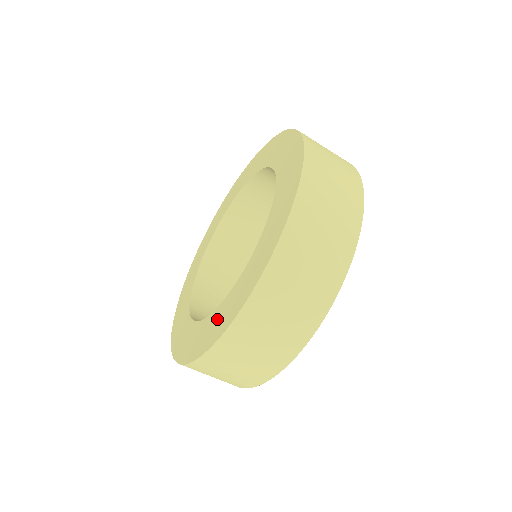
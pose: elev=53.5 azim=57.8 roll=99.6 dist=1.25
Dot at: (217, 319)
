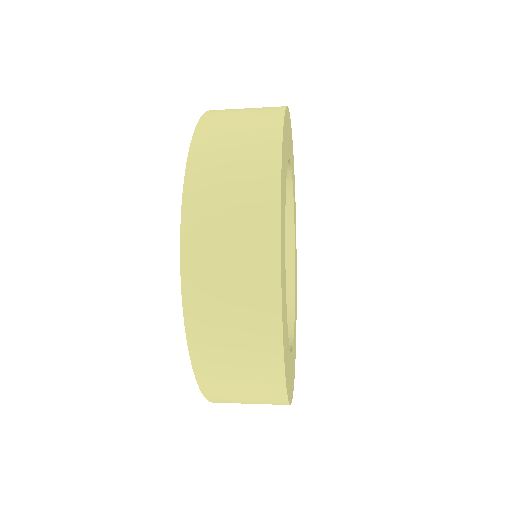
Dot at: occluded
